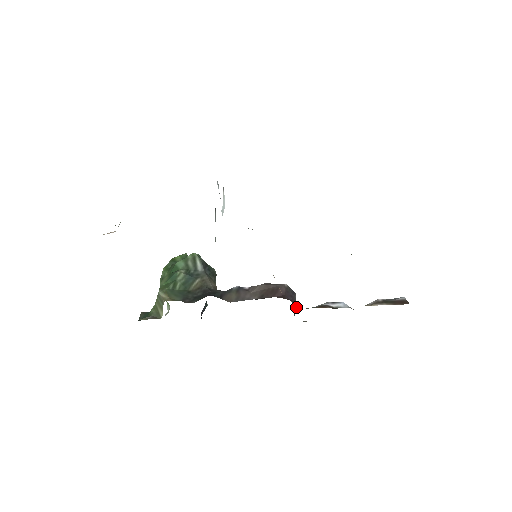
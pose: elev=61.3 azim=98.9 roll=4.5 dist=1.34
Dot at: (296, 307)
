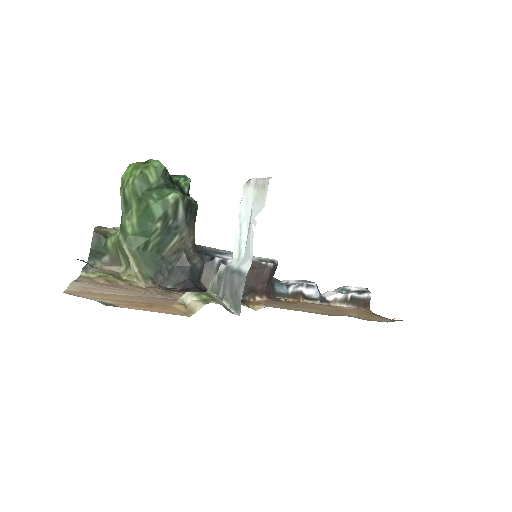
Dot at: (271, 287)
